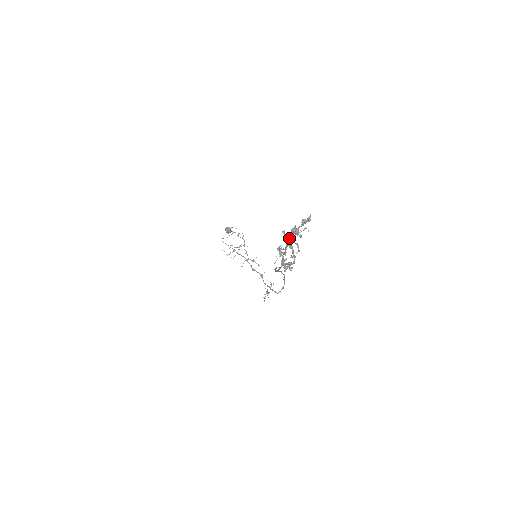
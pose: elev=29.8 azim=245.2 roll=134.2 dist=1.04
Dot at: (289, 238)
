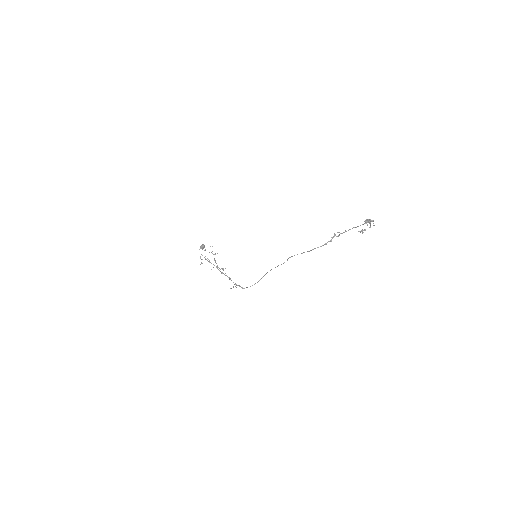
Dot at: occluded
